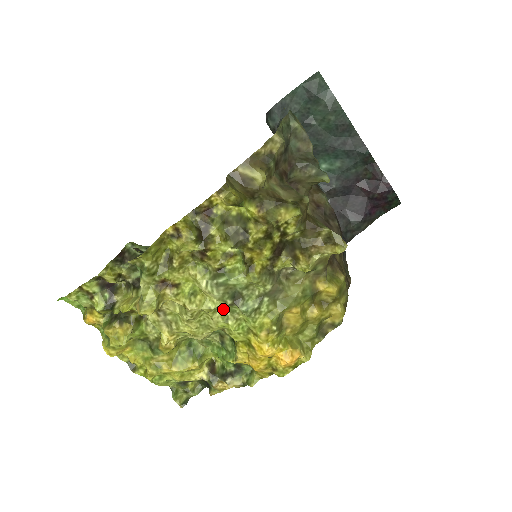
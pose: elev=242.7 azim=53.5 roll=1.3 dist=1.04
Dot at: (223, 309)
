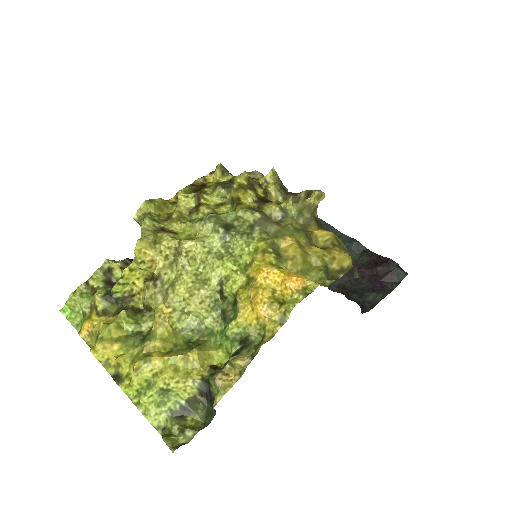
Dot at: (218, 249)
